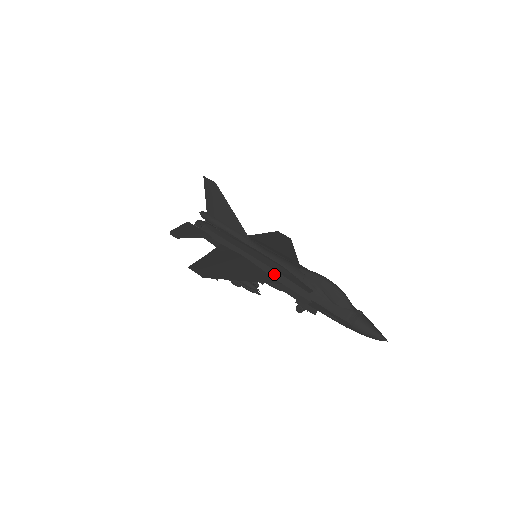
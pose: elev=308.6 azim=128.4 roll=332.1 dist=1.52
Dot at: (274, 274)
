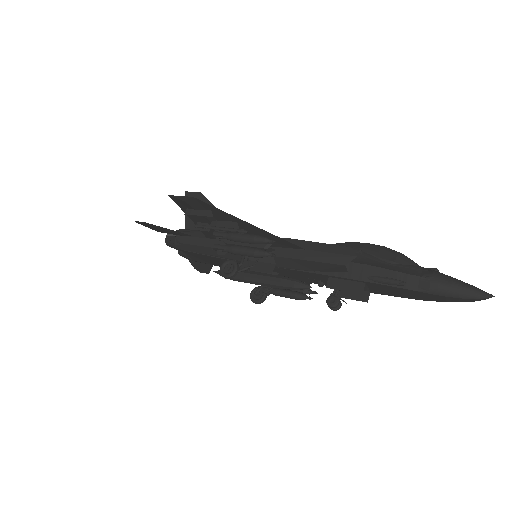
Dot at: (291, 242)
